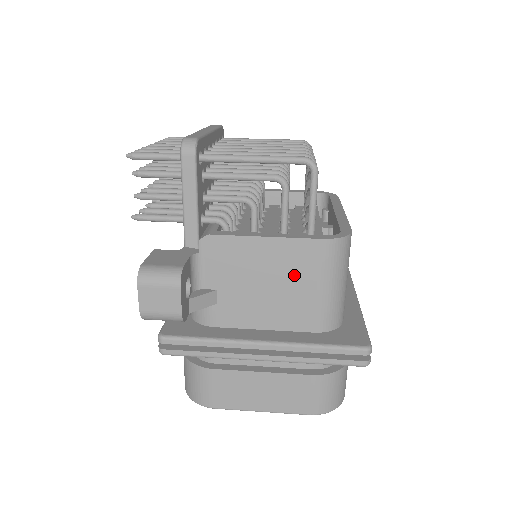
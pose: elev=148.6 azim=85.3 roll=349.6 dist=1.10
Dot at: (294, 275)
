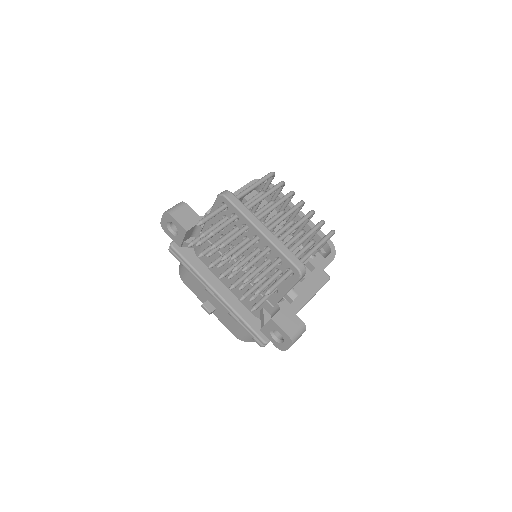
Dot at: occluded
